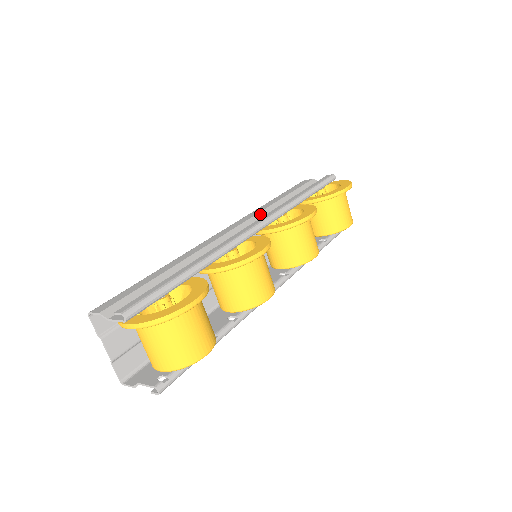
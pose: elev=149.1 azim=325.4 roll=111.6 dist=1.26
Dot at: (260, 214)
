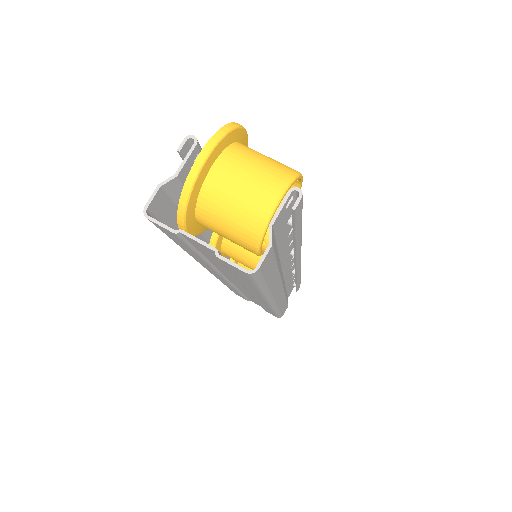
Dot at: occluded
